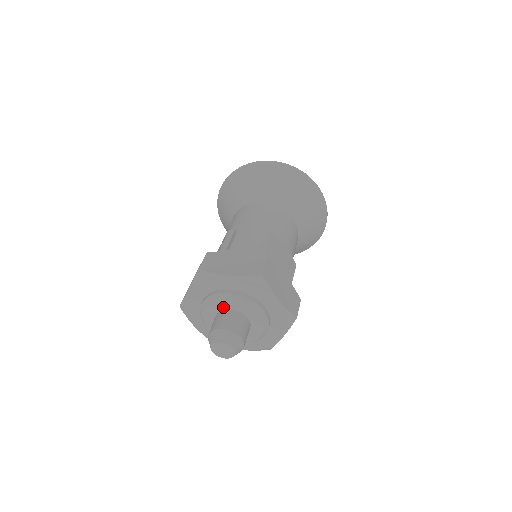
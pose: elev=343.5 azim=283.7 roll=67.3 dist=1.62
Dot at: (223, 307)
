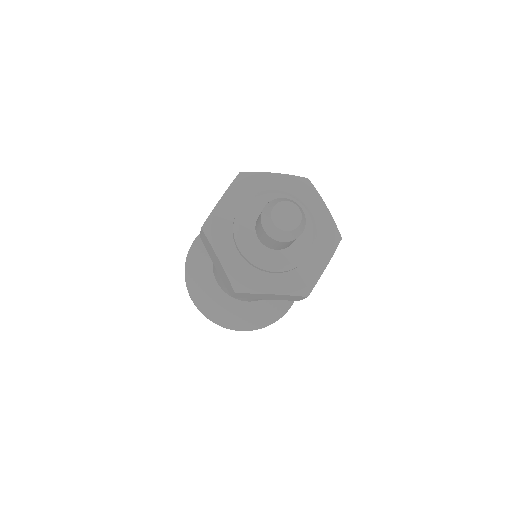
Dot at: occluded
